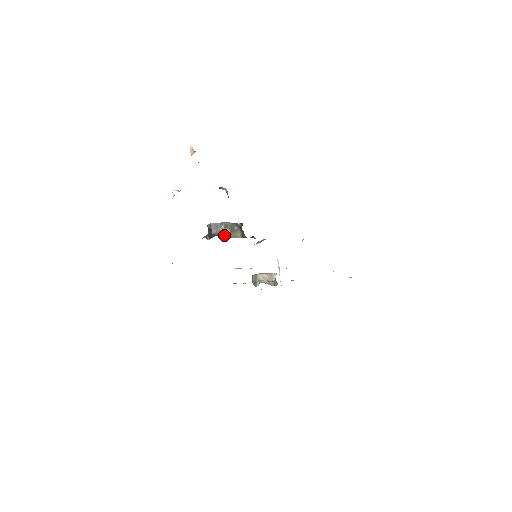
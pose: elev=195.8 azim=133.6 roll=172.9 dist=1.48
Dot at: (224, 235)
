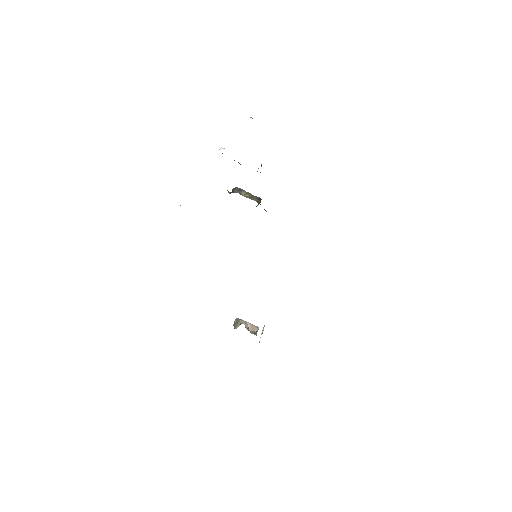
Dot at: occluded
